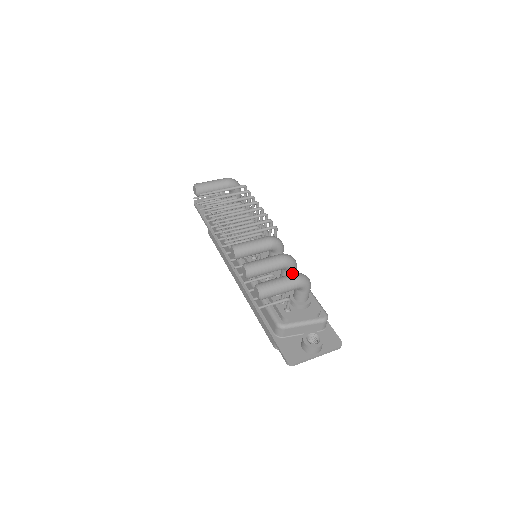
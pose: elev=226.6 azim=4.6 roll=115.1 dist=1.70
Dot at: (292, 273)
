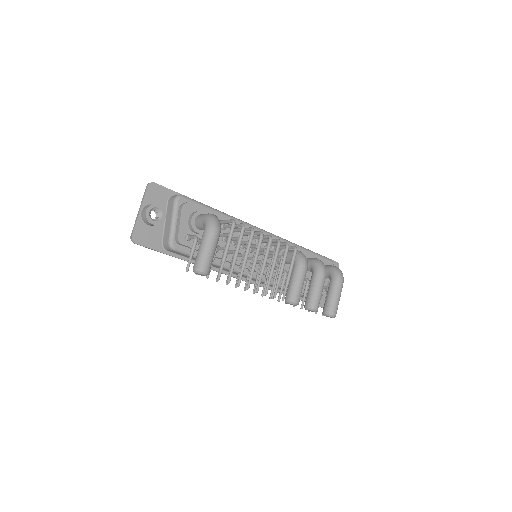
Dot at: occluded
